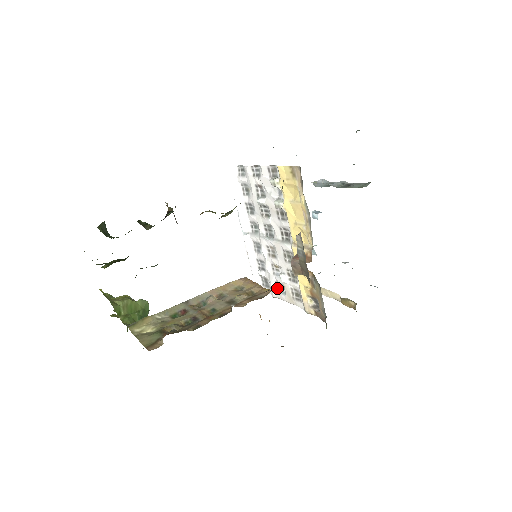
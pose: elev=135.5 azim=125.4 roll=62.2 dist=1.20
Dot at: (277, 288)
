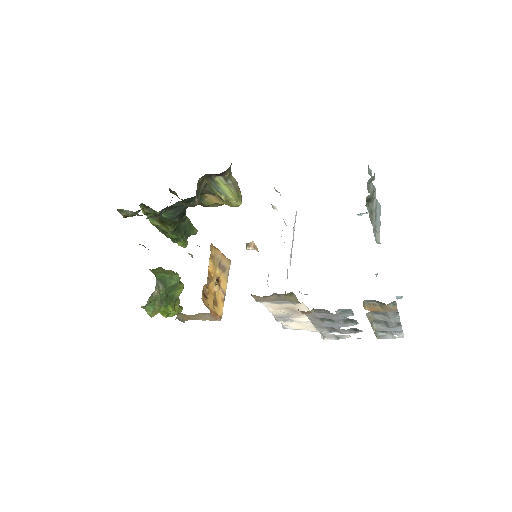
Dot at: occluded
